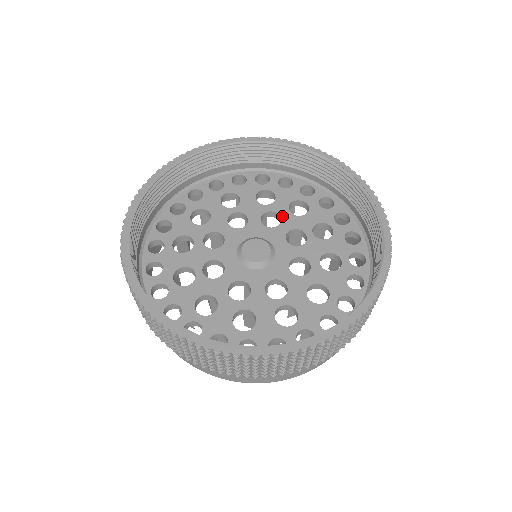
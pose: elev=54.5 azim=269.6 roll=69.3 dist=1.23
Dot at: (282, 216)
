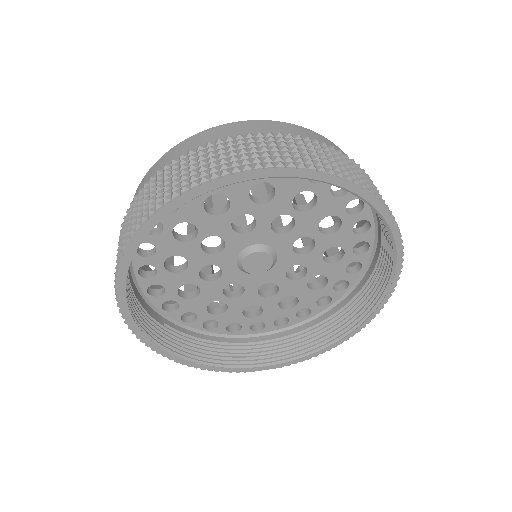
Dot at: (314, 251)
